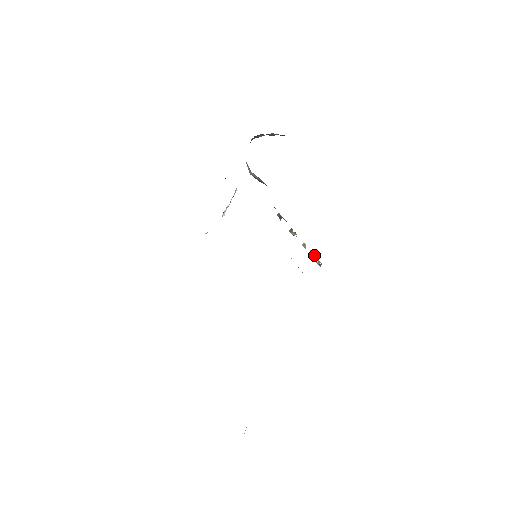
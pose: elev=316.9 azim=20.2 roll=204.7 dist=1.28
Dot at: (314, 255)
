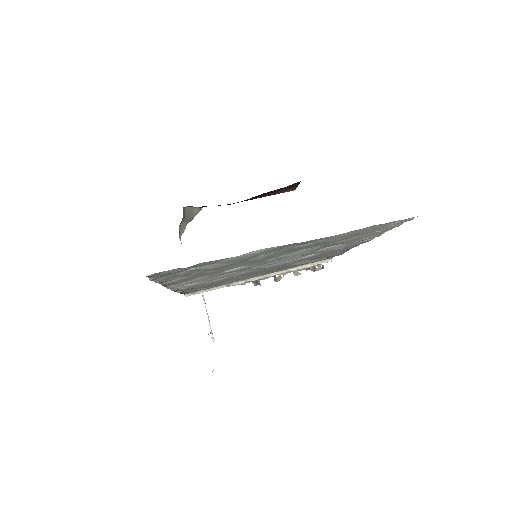
Dot at: (310, 267)
